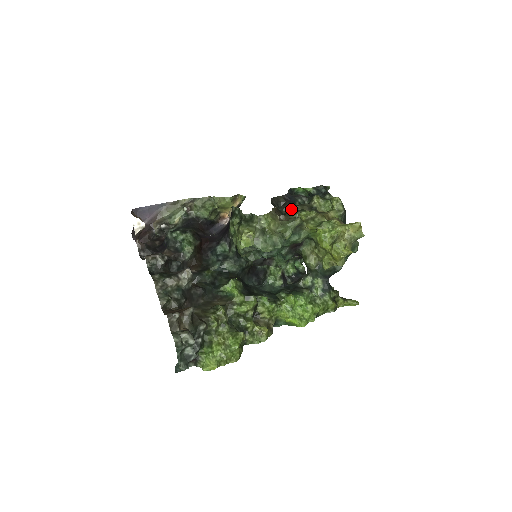
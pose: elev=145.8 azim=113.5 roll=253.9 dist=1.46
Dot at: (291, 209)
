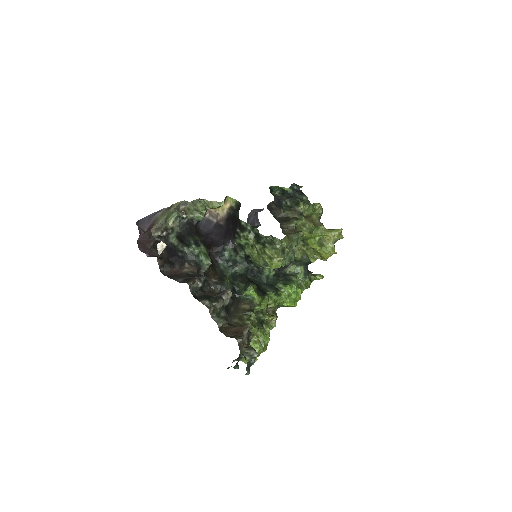
Dot at: (282, 214)
